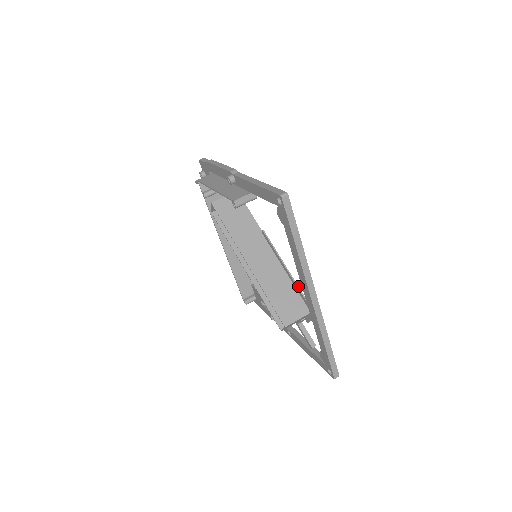
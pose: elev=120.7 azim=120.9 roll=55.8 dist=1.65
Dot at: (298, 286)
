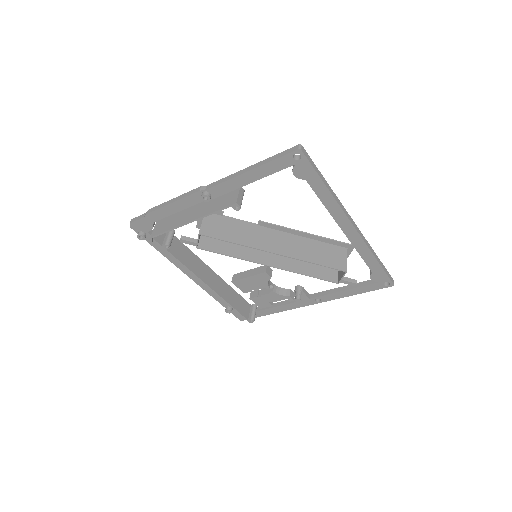
Dot at: (323, 237)
